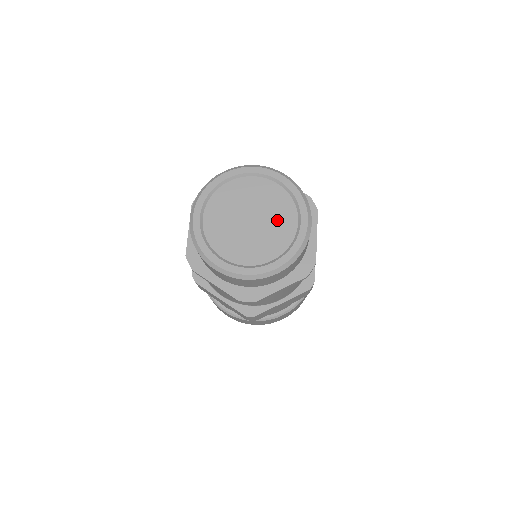
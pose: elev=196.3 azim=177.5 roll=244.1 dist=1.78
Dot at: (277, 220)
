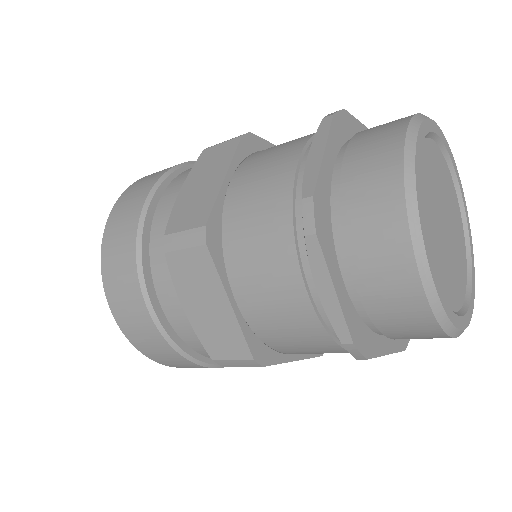
Dot at: (452, 206)
